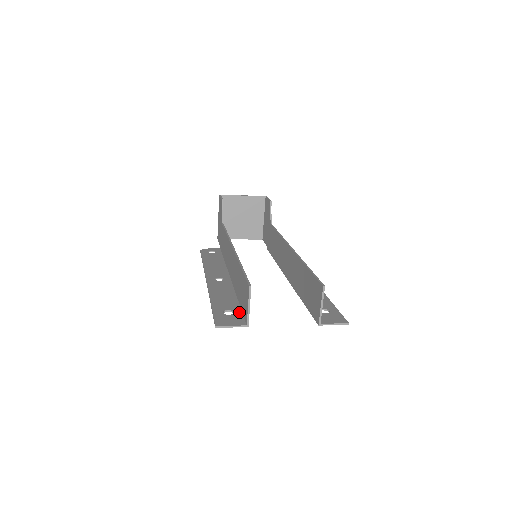
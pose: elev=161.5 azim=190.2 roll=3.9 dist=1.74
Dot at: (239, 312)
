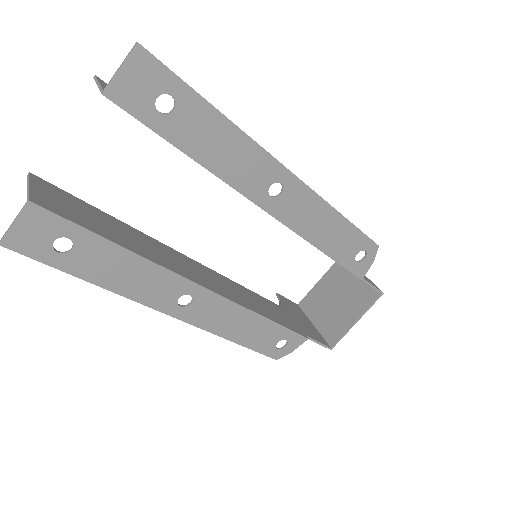
Dot at: (72, 230)
